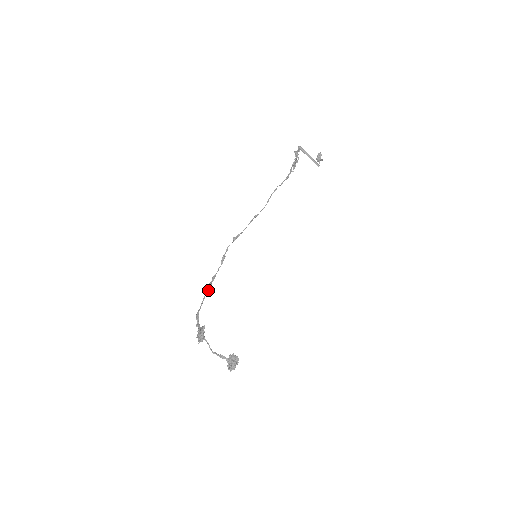
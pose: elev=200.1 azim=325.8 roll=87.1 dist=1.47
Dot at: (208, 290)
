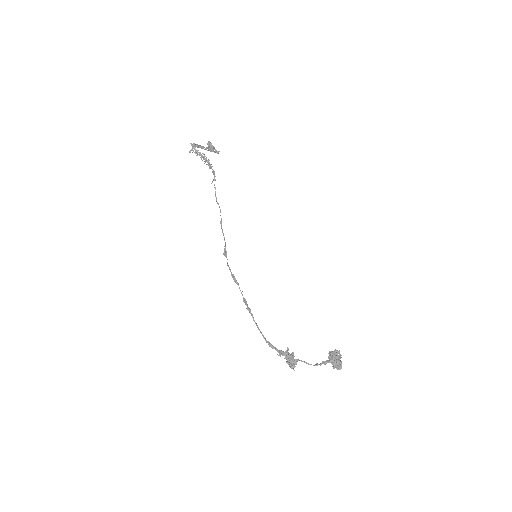
Dot at: (252, 316)
